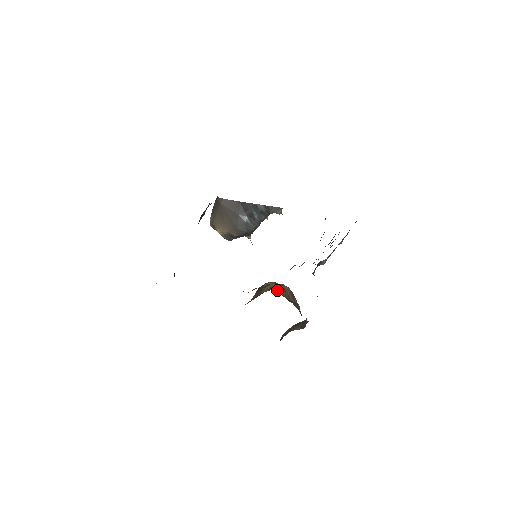
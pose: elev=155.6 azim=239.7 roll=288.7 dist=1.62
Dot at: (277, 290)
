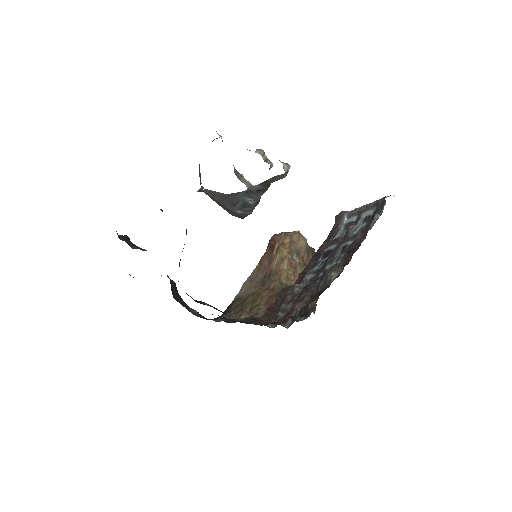
Dot at: (286, 270)
